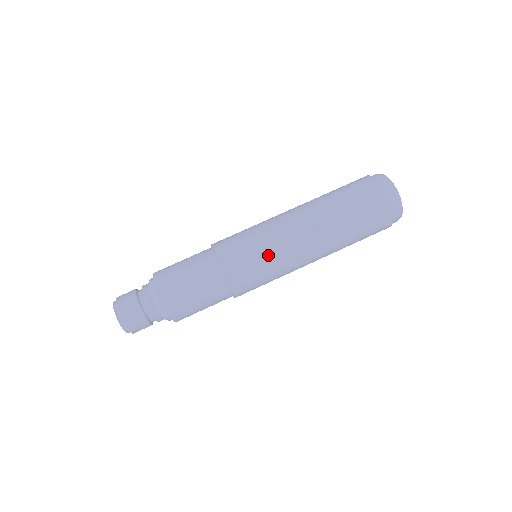
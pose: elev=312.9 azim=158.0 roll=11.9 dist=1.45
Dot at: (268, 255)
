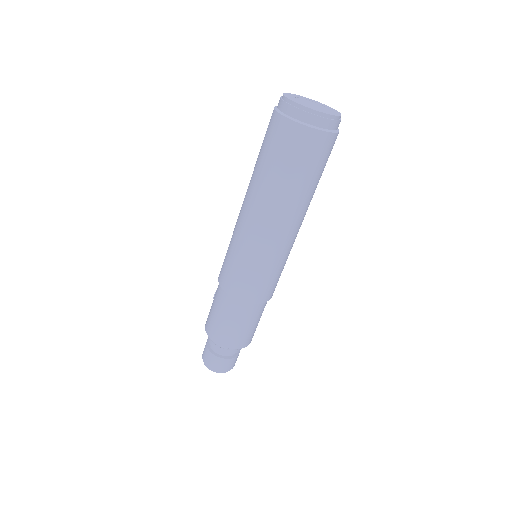
Dot at: (273, 267)
